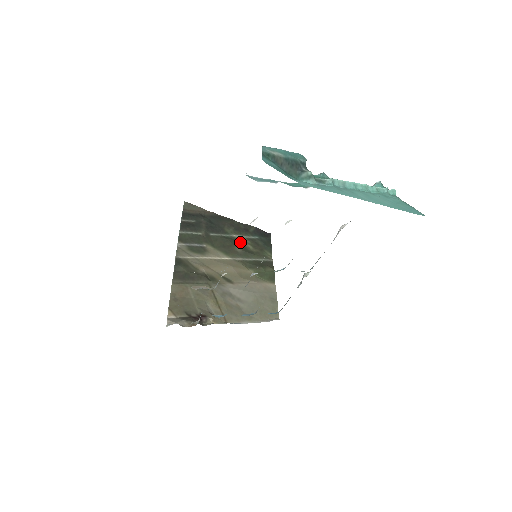
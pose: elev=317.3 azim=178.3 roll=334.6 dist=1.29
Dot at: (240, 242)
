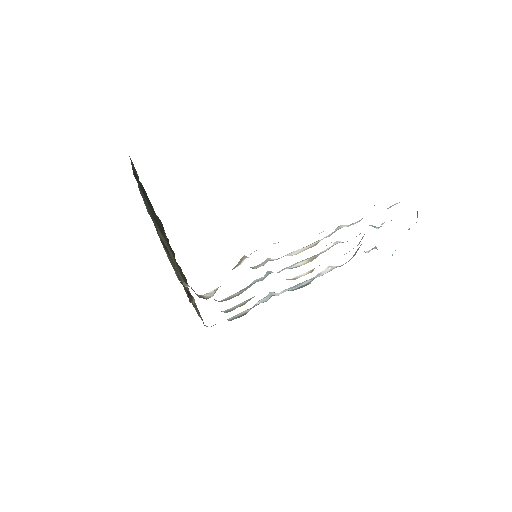
Dot at: occluded
